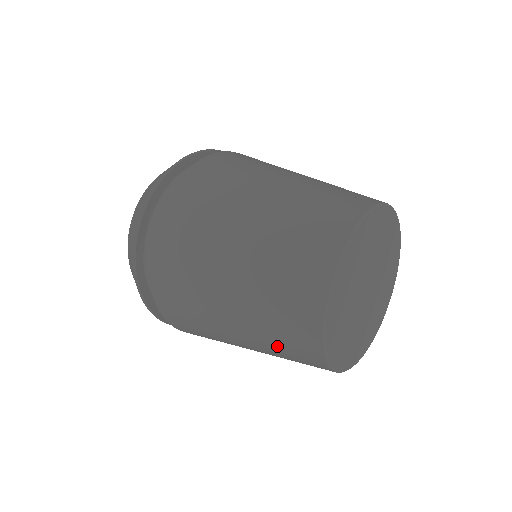
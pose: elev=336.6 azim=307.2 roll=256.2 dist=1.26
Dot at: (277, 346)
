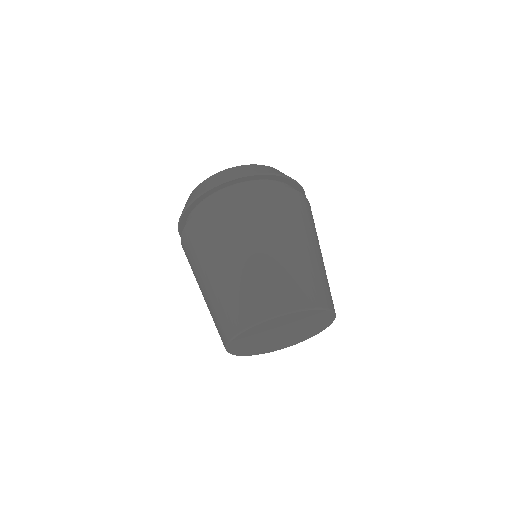
Dot at: (213, 319)
